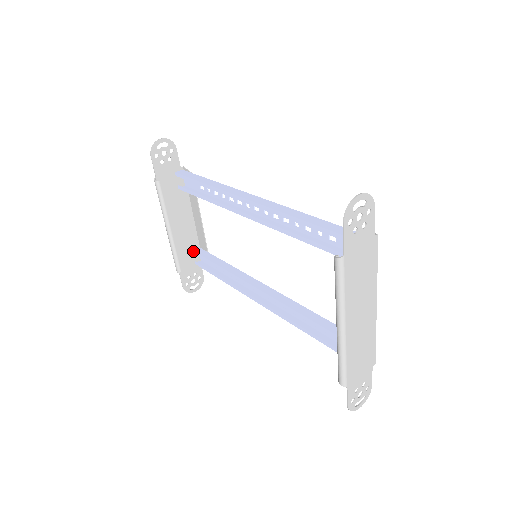
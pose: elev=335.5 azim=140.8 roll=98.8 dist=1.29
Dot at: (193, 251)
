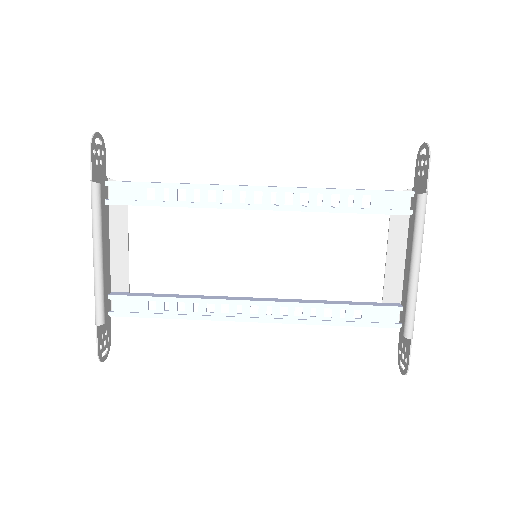
Dot at: (111, 295)
